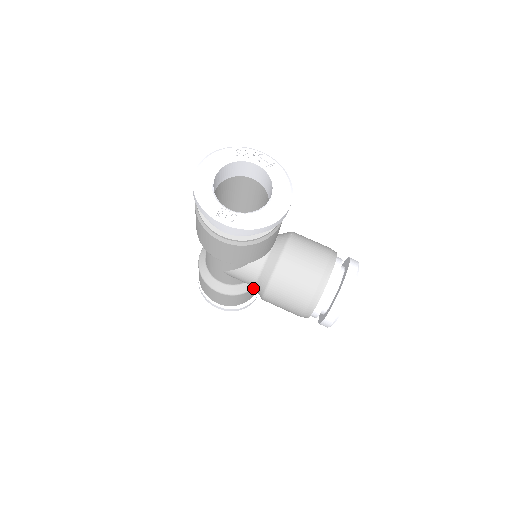
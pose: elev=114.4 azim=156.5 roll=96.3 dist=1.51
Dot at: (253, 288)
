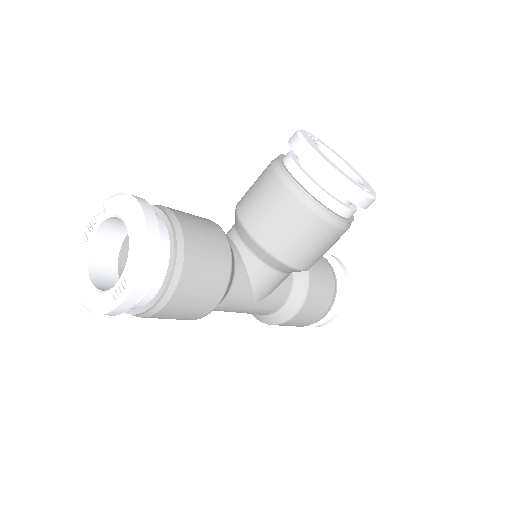
Dot at: (308, 271)
